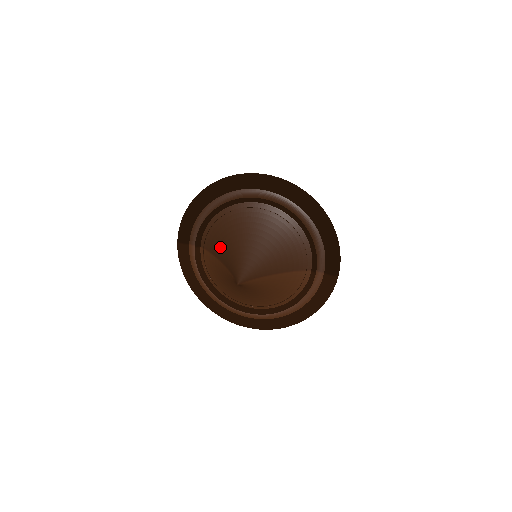
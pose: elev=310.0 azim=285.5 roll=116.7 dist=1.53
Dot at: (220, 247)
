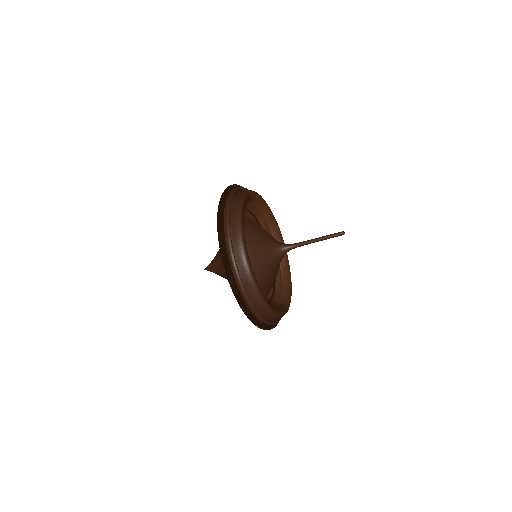
Dot at: occluded
